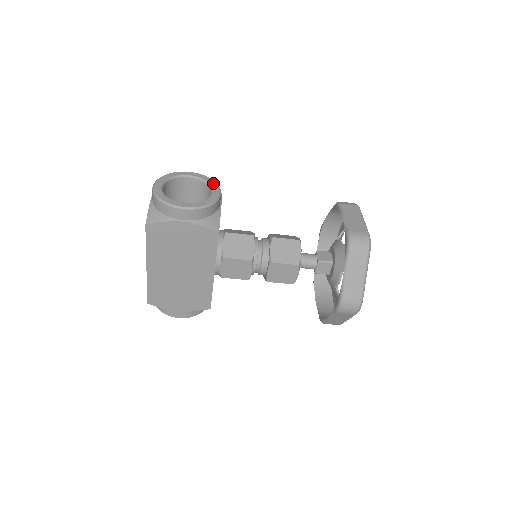
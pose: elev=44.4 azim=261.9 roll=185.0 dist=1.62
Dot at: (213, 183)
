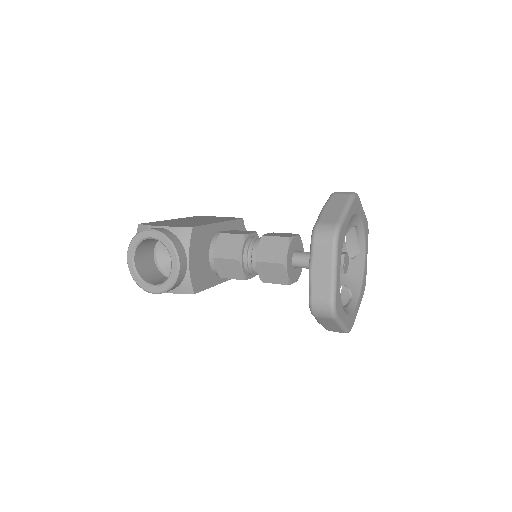
Dot at: (170, 249)
